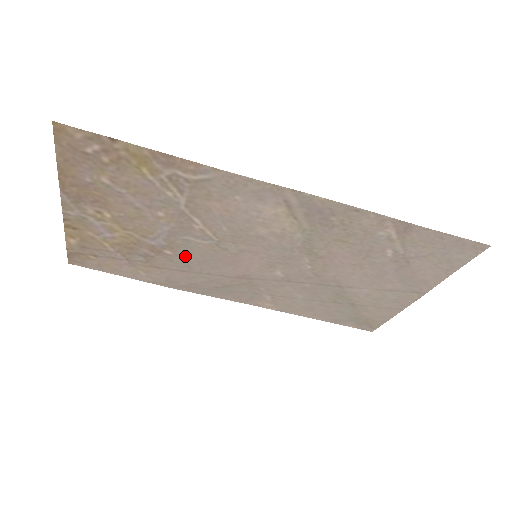
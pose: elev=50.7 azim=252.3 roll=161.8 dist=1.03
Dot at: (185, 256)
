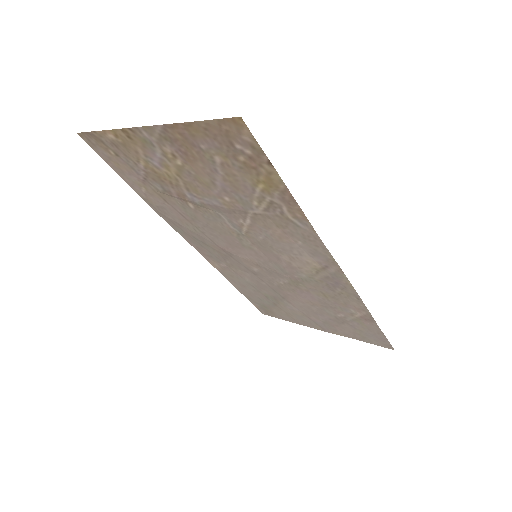
Dot at: (201, 216)
